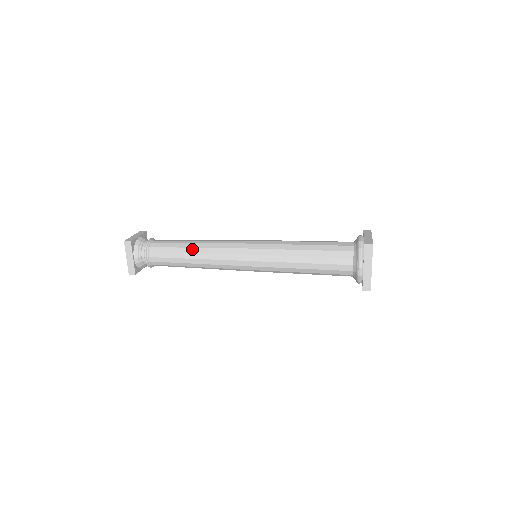
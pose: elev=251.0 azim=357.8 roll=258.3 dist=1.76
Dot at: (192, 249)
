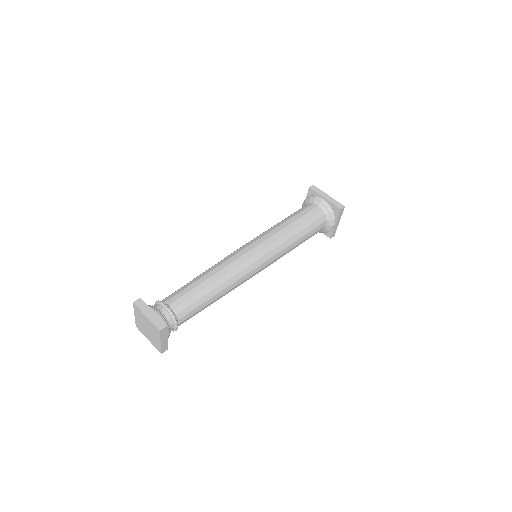
Dot at: (218, 289)
